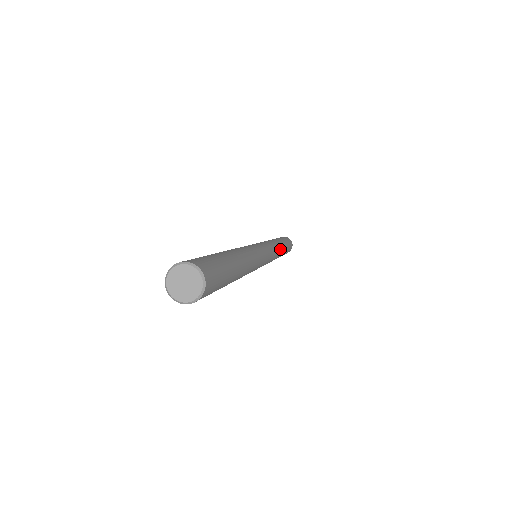
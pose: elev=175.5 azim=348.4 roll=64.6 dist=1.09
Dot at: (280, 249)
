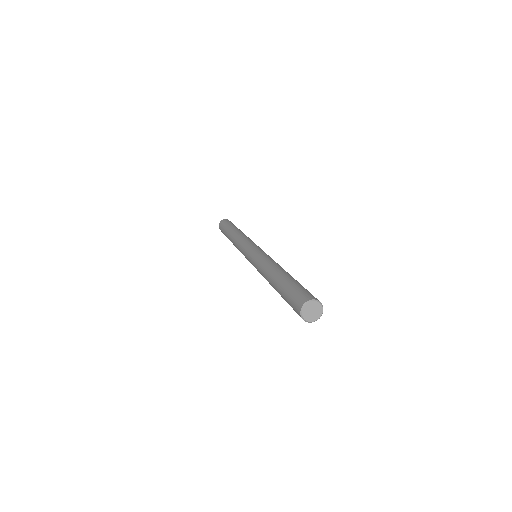
Dot at: occluded
